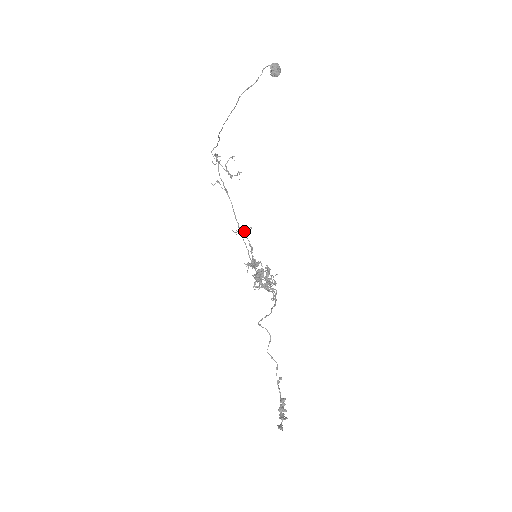
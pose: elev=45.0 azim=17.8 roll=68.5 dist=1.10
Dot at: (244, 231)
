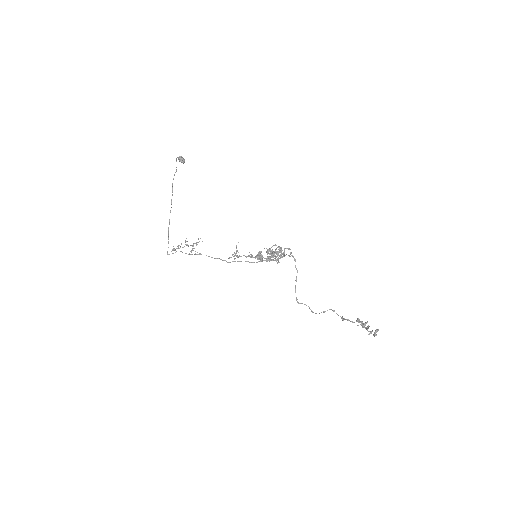
Dot at: (236, 250)
